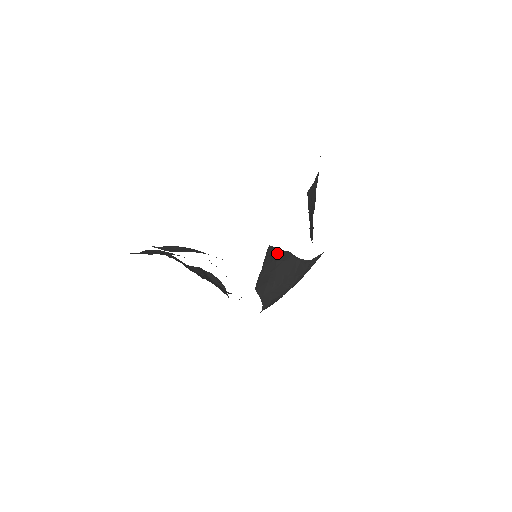
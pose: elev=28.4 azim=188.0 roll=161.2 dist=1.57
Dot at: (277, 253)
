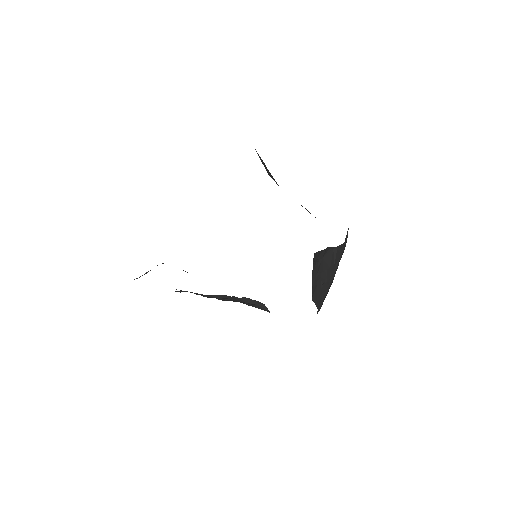
Dot at: (318, 255)
